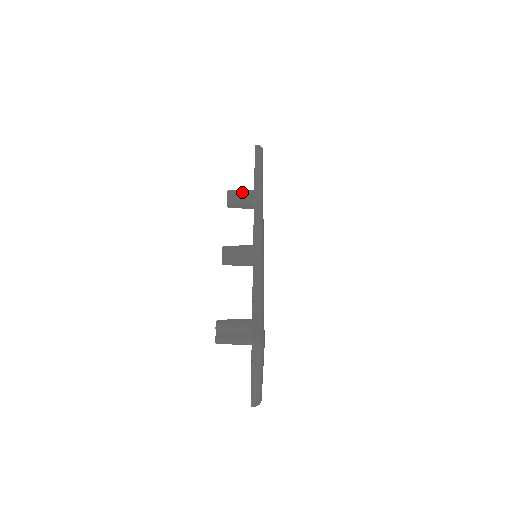
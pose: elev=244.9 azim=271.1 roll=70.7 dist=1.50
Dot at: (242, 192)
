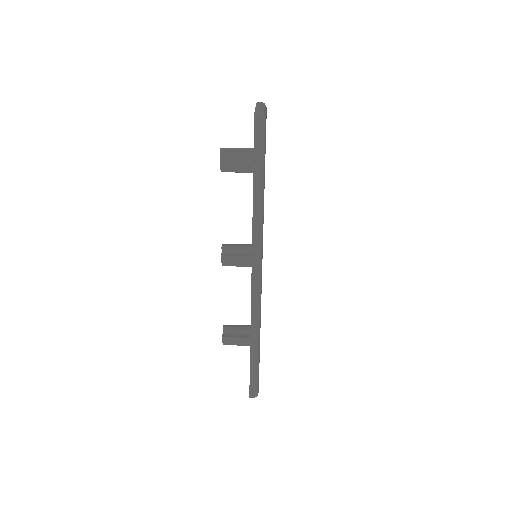
Dot at: occluded
